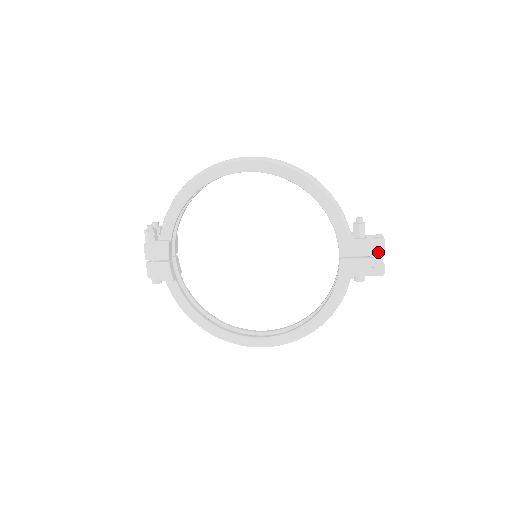
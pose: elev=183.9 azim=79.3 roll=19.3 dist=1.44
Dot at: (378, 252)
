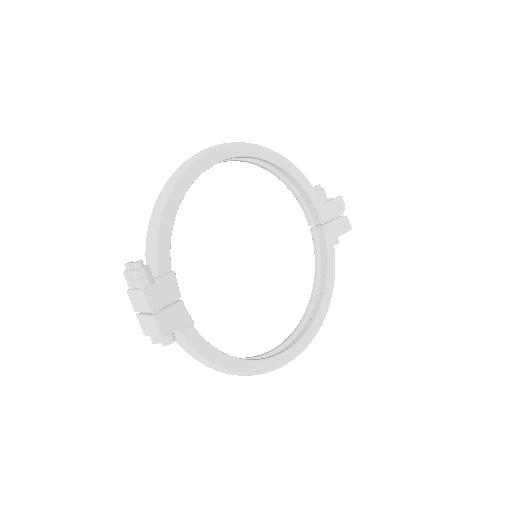
Dot at: (342, 209)
